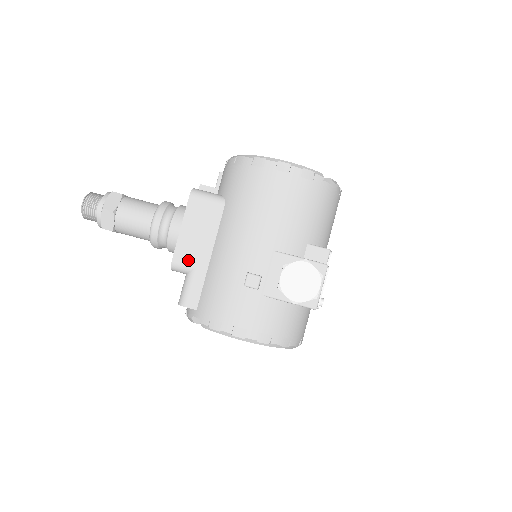
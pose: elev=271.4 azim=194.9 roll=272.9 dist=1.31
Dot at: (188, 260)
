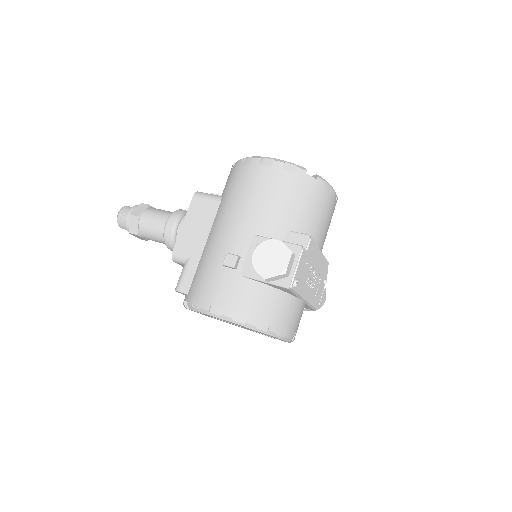
Dot at: (186, 250)
